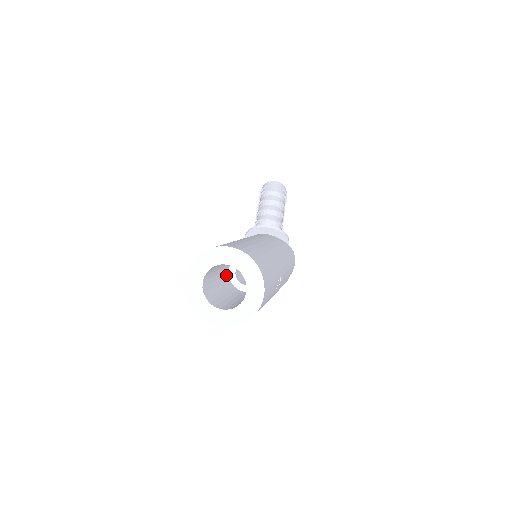
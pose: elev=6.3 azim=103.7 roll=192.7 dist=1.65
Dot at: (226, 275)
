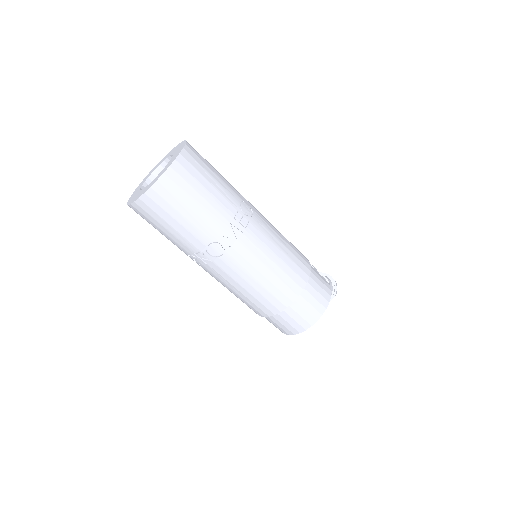
Dot at: occluded
